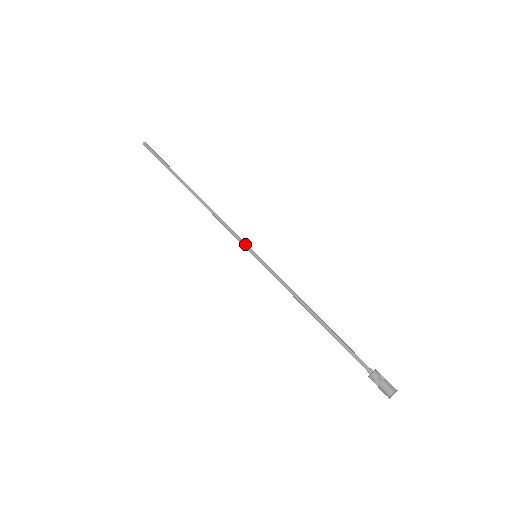
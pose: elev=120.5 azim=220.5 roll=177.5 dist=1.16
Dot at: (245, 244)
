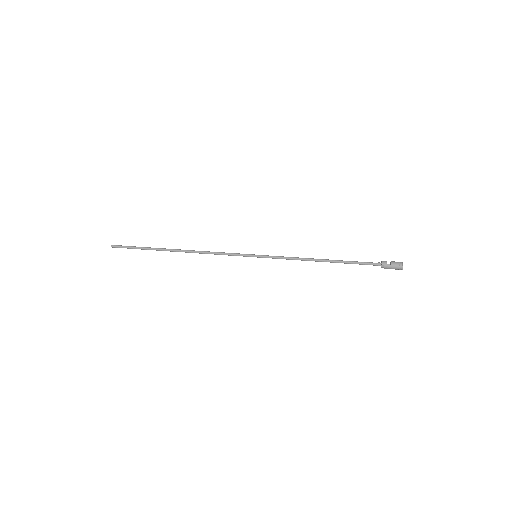
Dot at: (243, 254)
